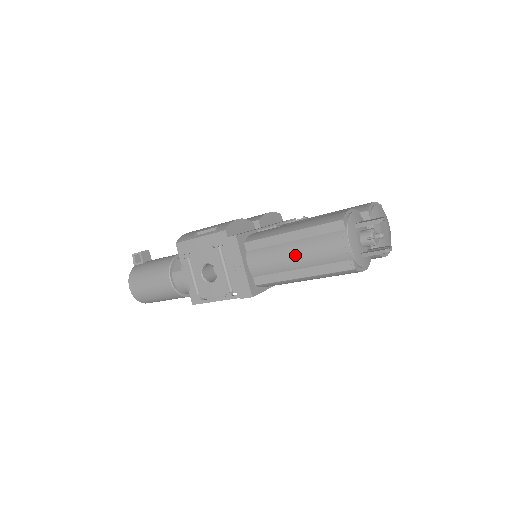
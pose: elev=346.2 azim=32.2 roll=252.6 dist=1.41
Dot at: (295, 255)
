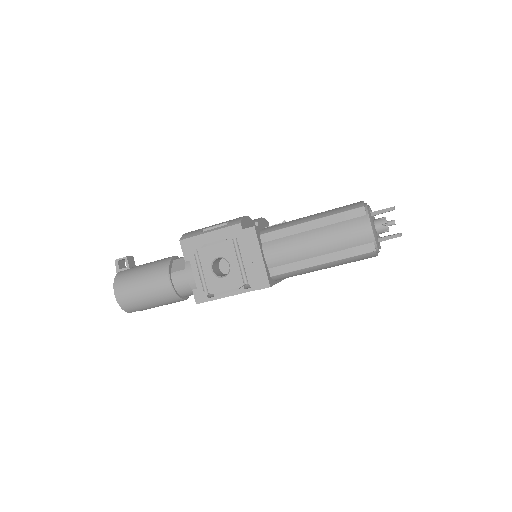
Dot at: (316, 242)
